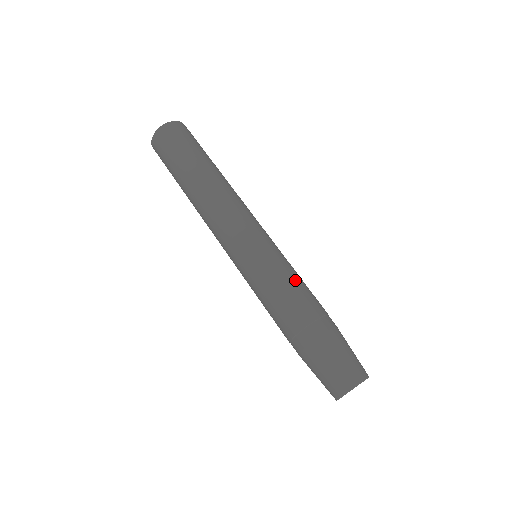
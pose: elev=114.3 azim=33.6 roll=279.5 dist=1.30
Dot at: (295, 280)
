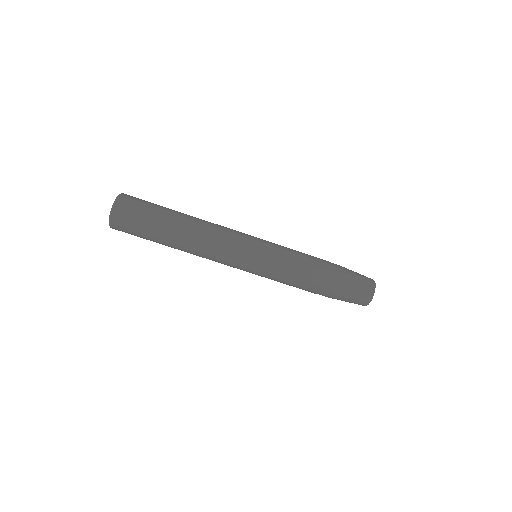
Dot at: (295, 270)
